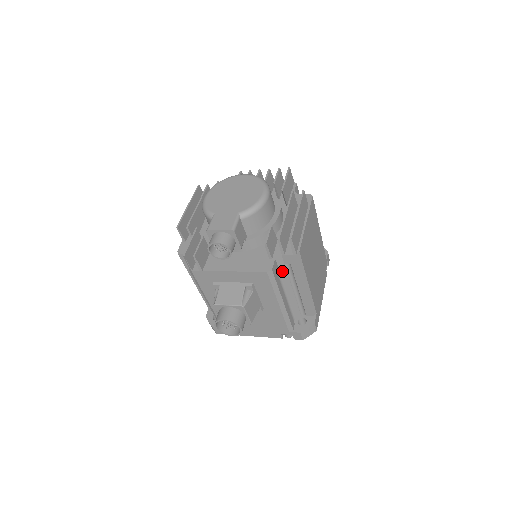
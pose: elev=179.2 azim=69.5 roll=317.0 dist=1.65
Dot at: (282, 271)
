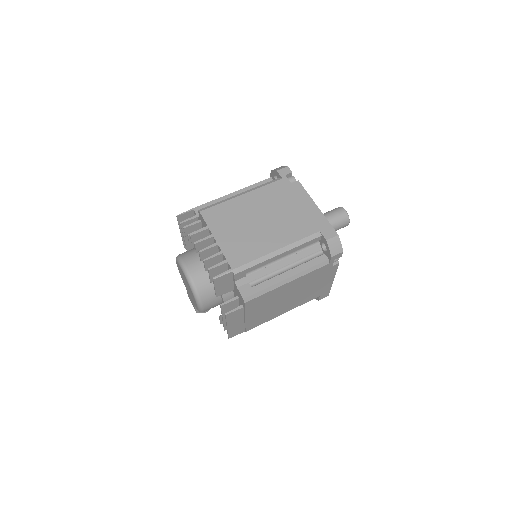
Dot at: occluded
